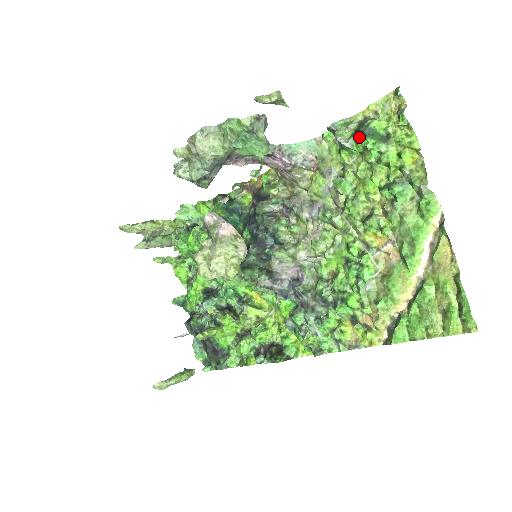
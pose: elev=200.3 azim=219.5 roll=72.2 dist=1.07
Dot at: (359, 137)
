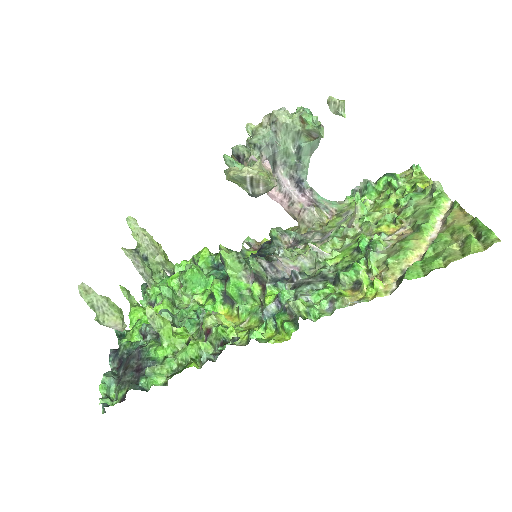
Dot at: (382, 177)
